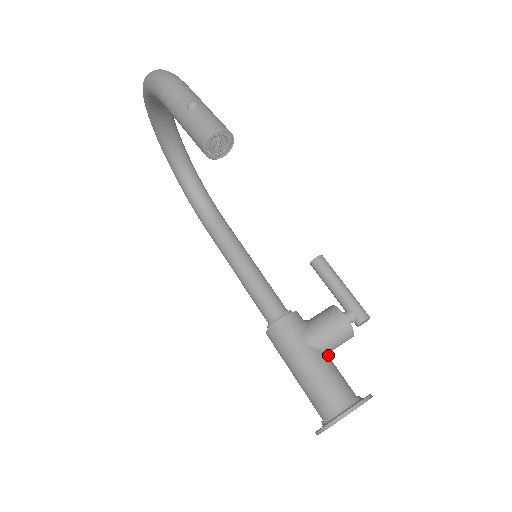
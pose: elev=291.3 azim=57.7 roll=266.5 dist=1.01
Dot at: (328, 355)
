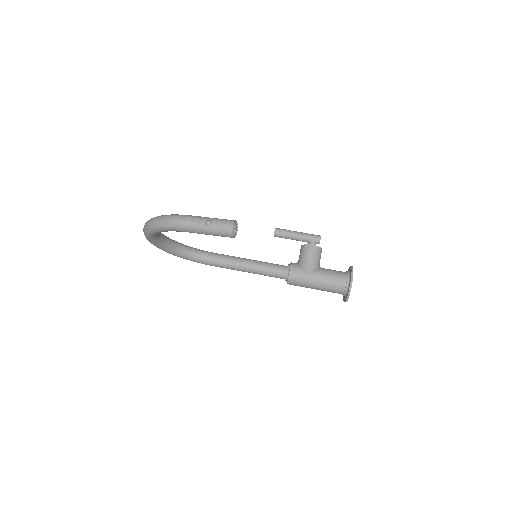
Dot at: (321, 268)
